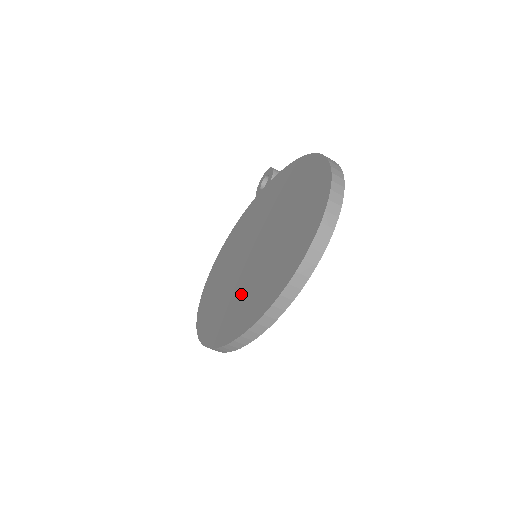
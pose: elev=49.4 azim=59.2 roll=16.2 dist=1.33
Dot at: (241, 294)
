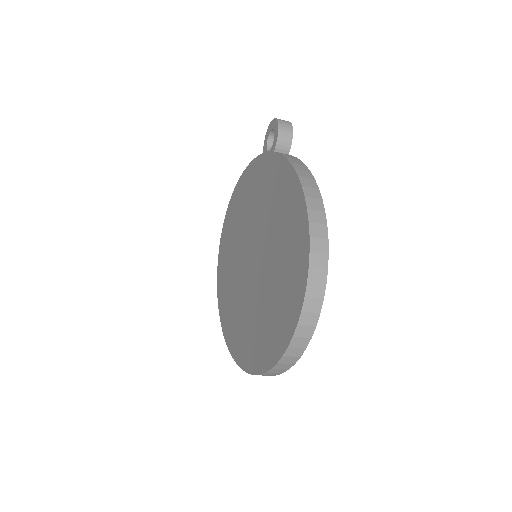
Dot at: (239, 303)
